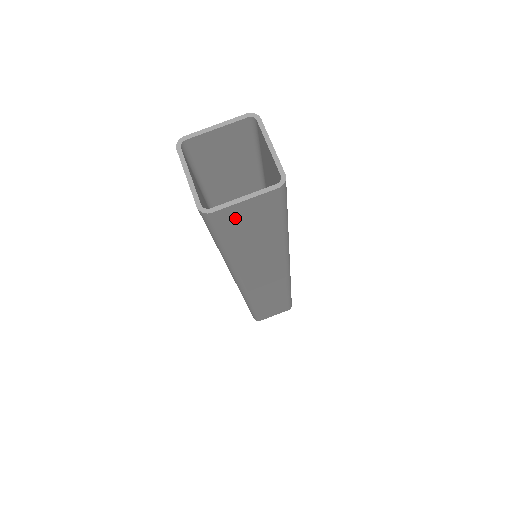
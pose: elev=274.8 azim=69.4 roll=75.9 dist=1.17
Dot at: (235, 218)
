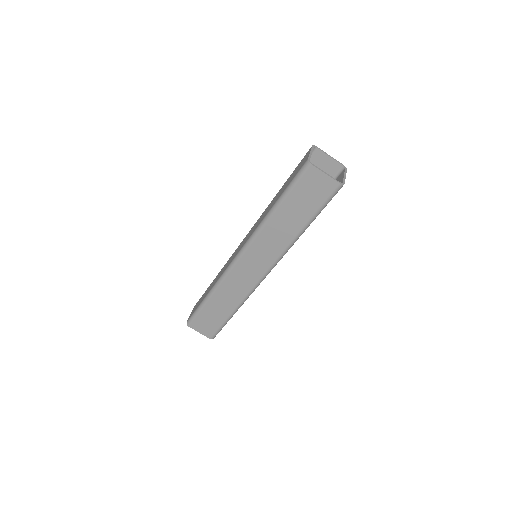
Dot at: (311, 181)
